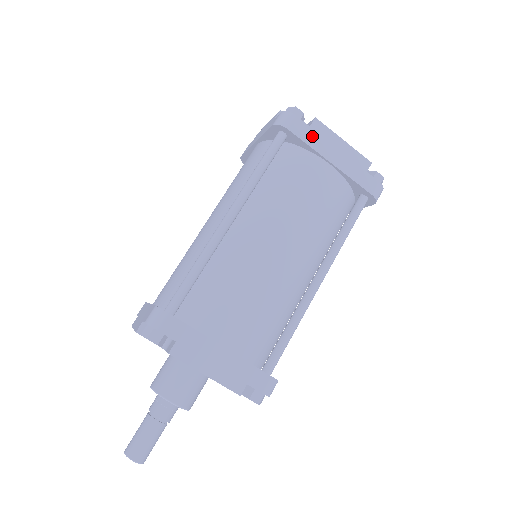
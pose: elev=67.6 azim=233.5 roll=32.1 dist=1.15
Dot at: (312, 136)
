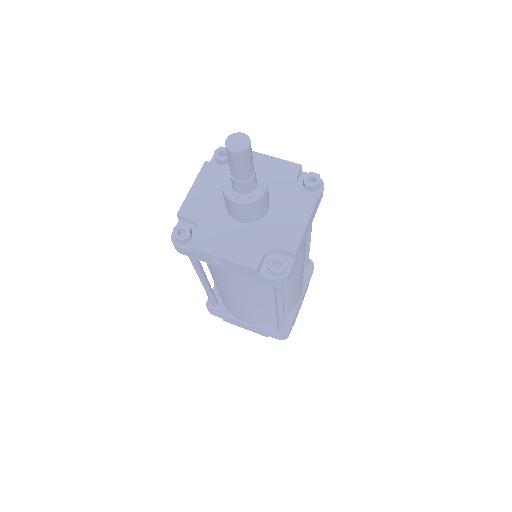
Dot at: occluded
